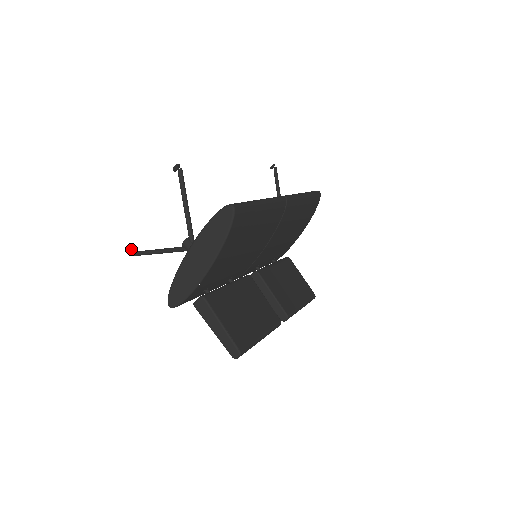
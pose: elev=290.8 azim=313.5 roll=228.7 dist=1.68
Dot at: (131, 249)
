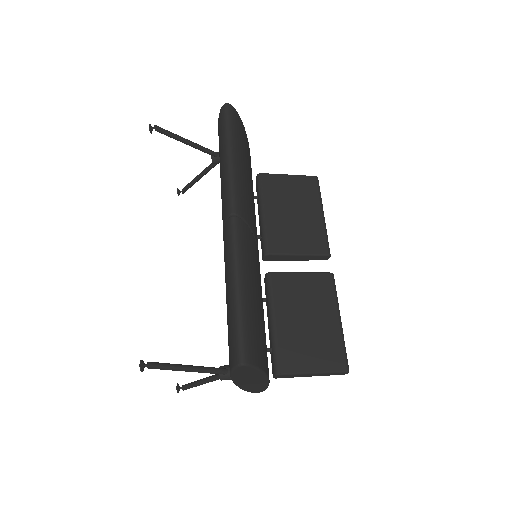
Dot at: (177, 391)
